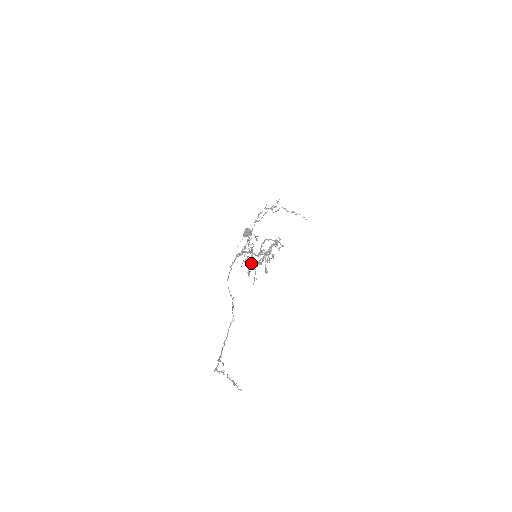
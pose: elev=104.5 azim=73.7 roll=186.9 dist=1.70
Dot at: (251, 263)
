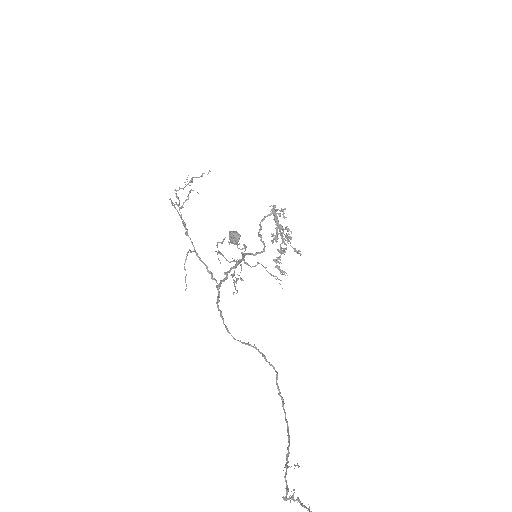
Dot at: (275, 260)
